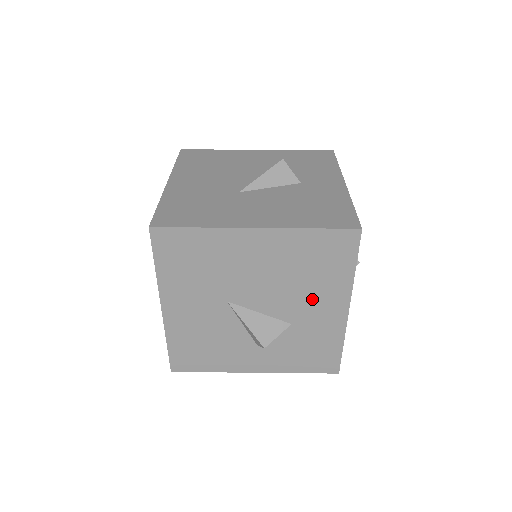
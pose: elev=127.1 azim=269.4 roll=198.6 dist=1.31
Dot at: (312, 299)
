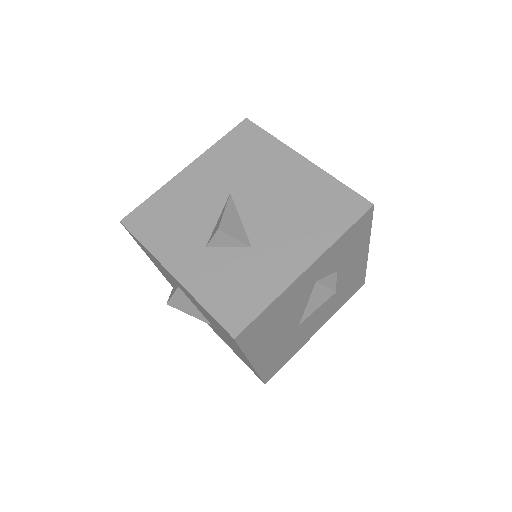
Dot at: (289, 236)
